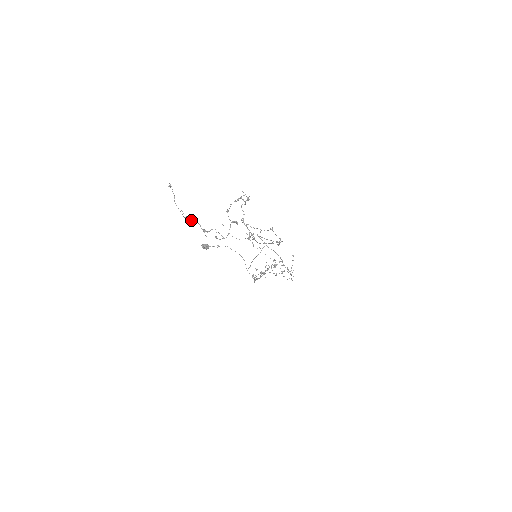
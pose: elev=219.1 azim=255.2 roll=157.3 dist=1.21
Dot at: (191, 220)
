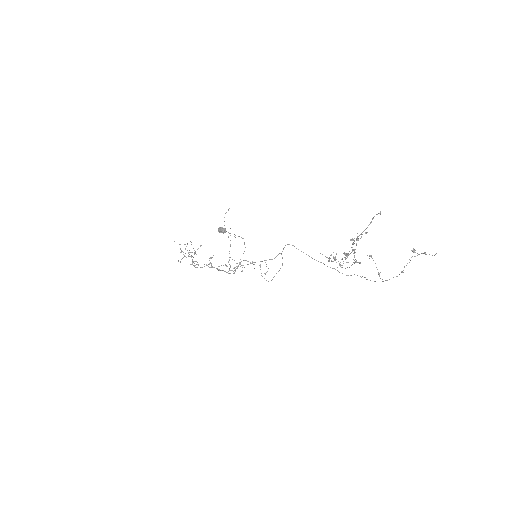
Dot at: occluded
